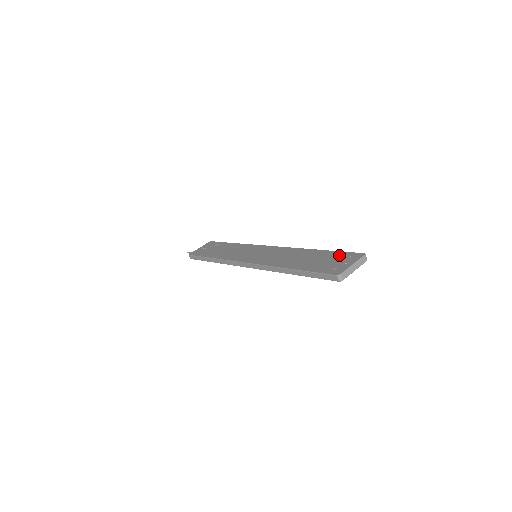
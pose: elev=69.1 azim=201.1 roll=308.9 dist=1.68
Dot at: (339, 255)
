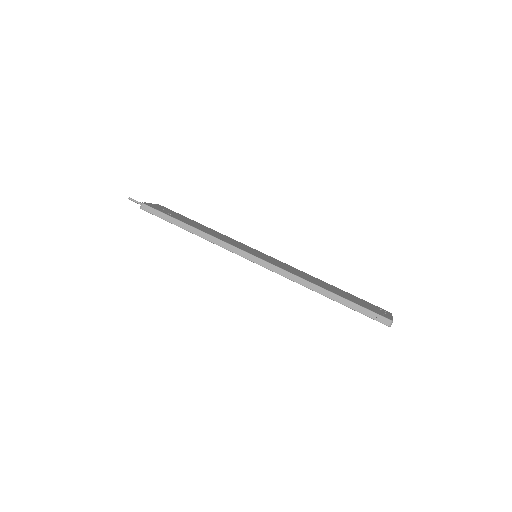
Dot at: (367, 302)
